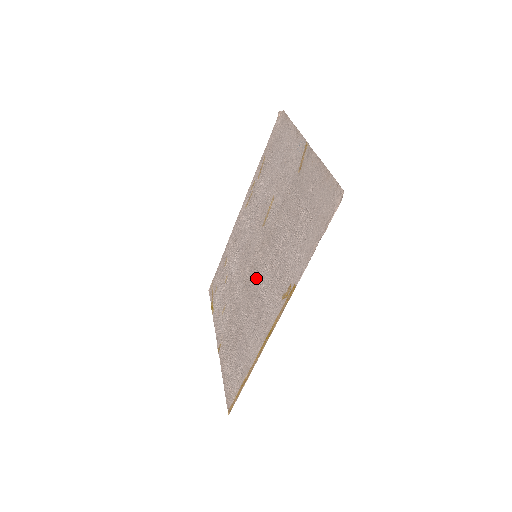
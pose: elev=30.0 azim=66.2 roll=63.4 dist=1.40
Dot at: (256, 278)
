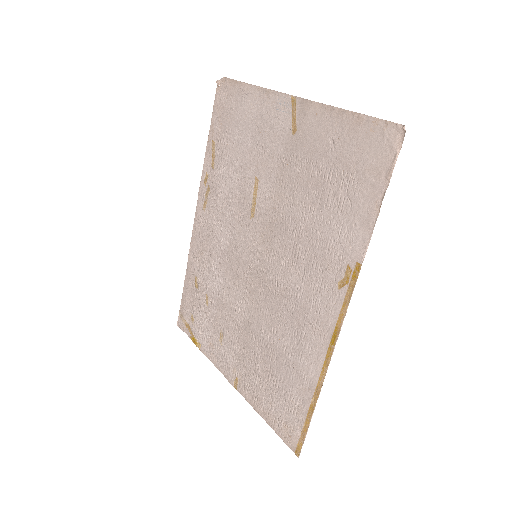
Dot at: (271, 281)
